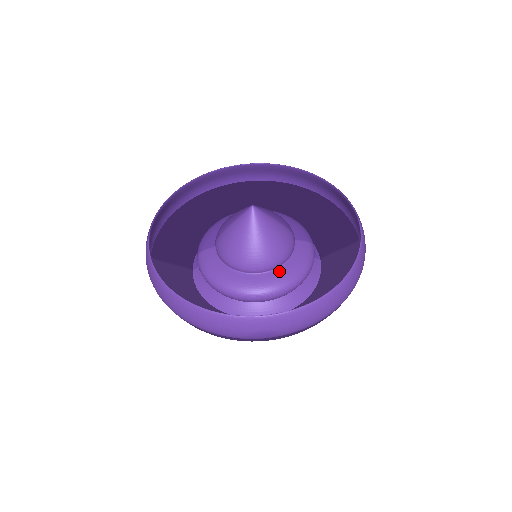
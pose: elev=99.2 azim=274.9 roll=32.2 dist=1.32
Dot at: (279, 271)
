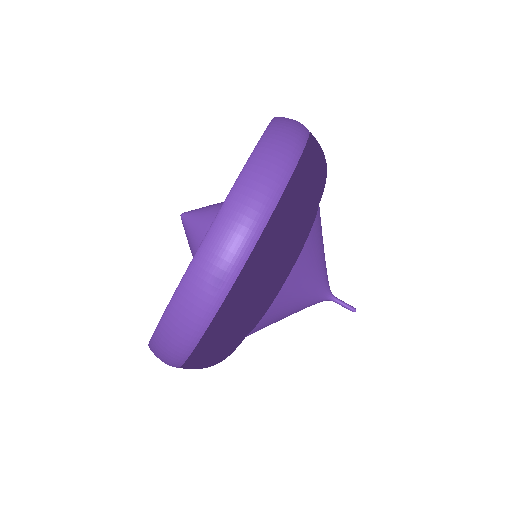
Dot at: occluded
